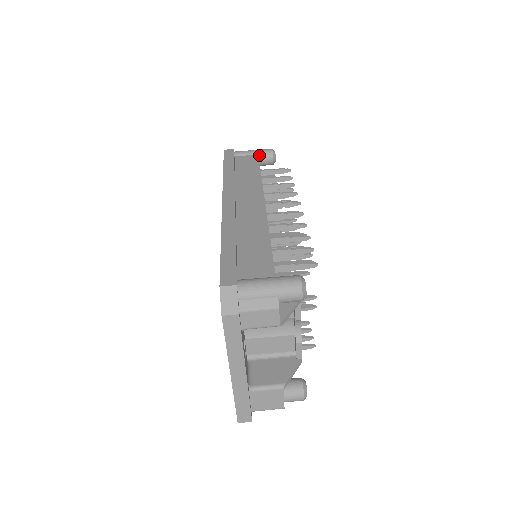
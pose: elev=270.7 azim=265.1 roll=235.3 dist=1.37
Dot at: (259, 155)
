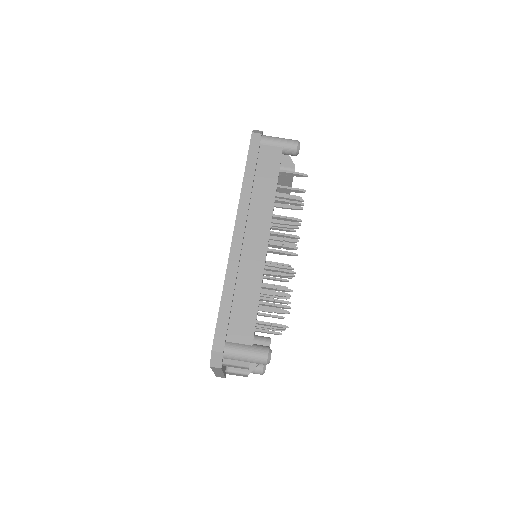
Dot at: (283, 148)
